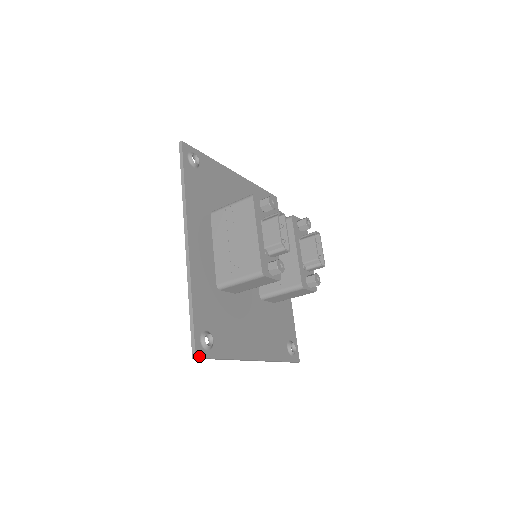
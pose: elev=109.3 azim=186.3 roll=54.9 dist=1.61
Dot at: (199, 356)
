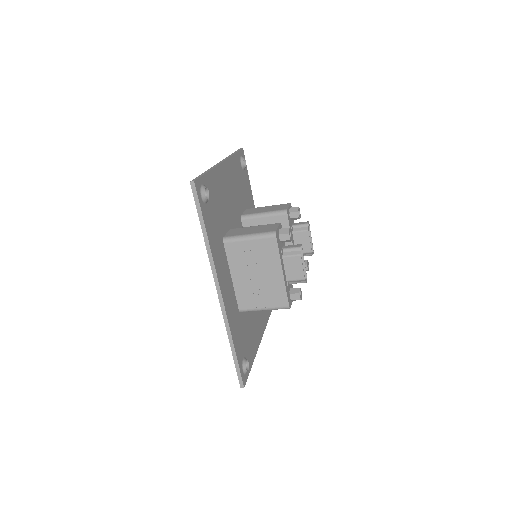
Dot at: (245, 384)
